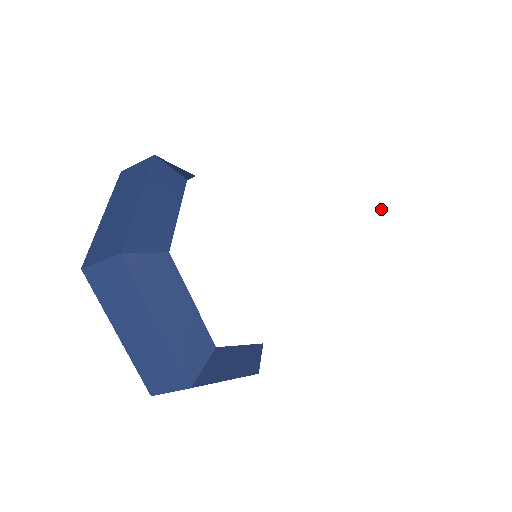
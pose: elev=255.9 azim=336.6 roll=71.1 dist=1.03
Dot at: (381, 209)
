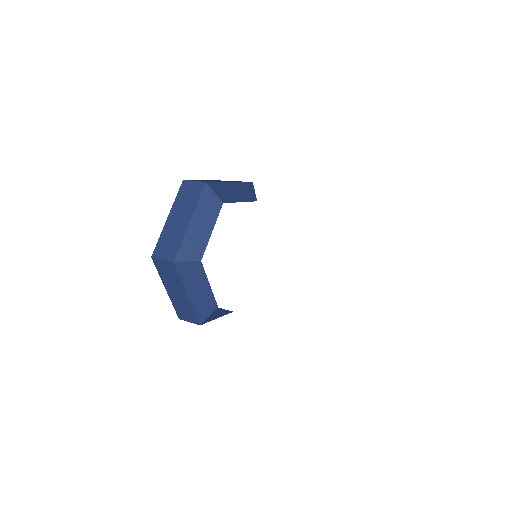
Dot at: (316, 290)
